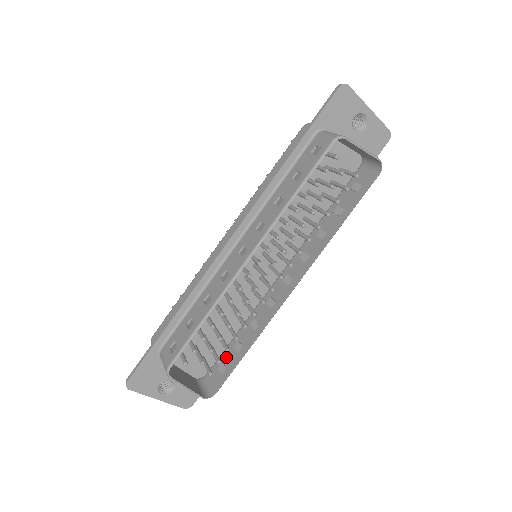
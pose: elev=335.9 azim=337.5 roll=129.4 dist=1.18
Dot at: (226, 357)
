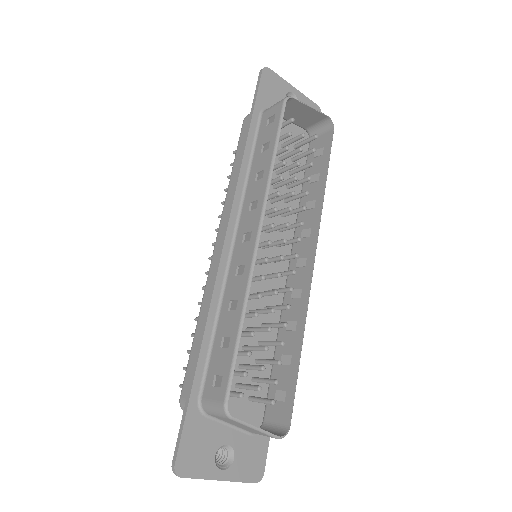
Dot at: occluded
